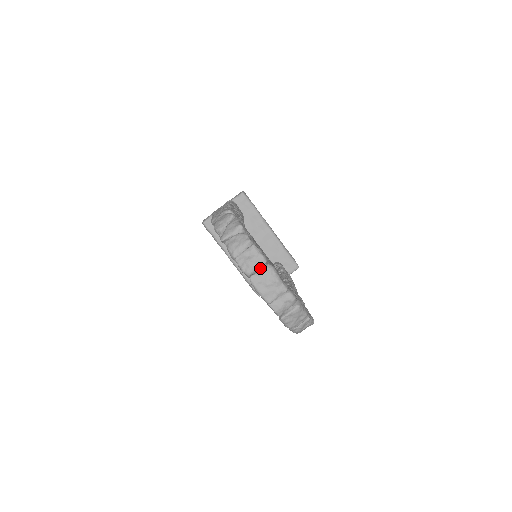
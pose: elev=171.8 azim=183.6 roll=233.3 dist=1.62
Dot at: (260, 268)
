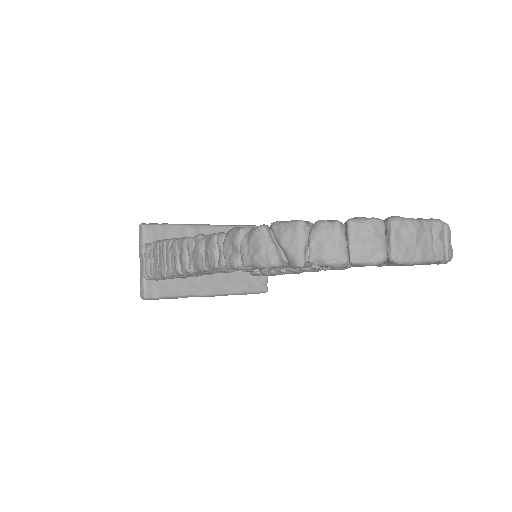
Dot at: (385, 236)
